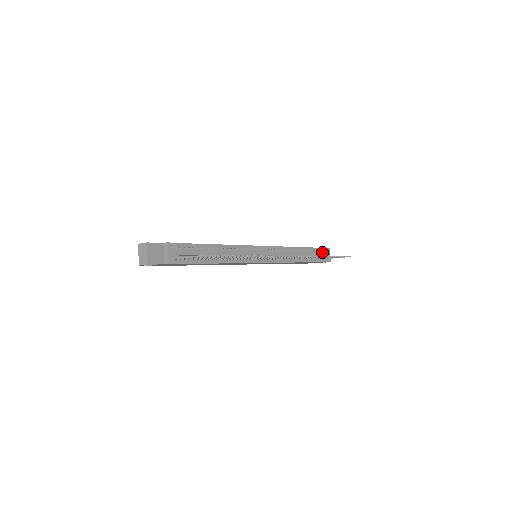
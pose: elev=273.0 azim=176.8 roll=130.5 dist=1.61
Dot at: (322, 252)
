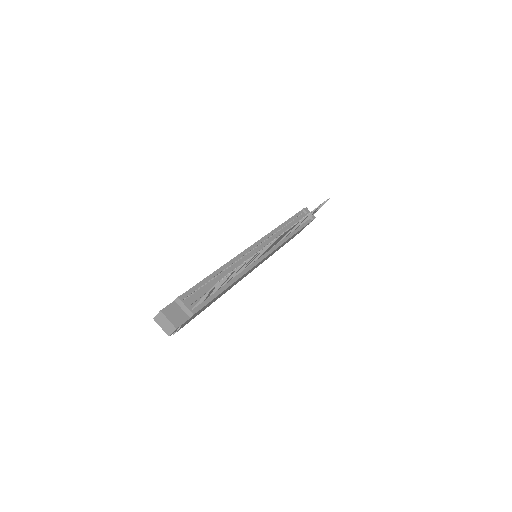
Dot at: (303, 214)
